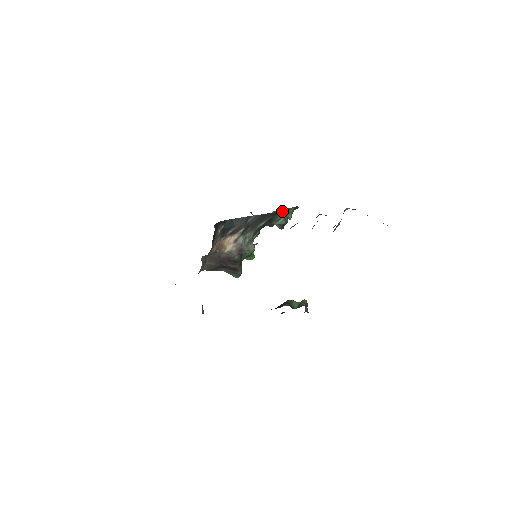
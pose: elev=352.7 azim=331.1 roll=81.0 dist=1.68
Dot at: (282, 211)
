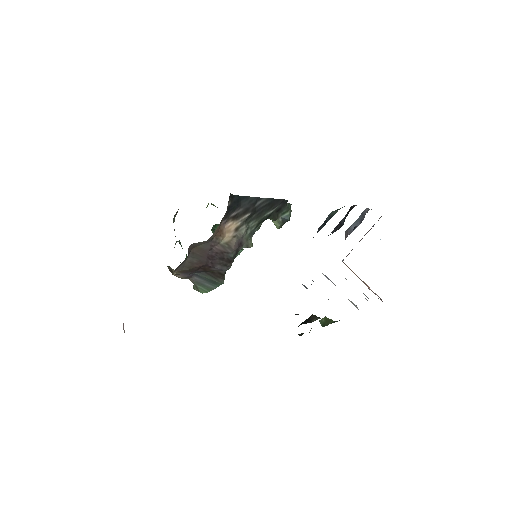
Dot at: occluded
